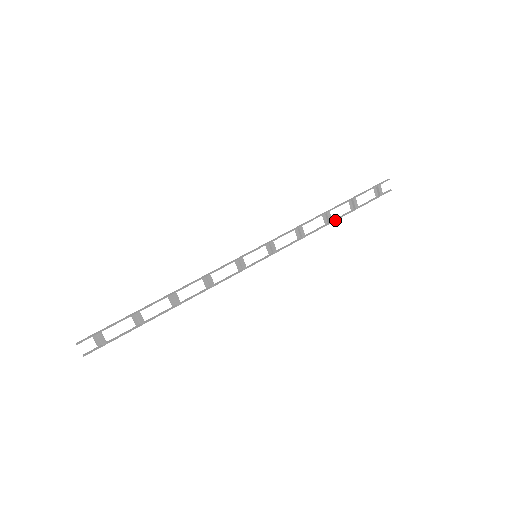
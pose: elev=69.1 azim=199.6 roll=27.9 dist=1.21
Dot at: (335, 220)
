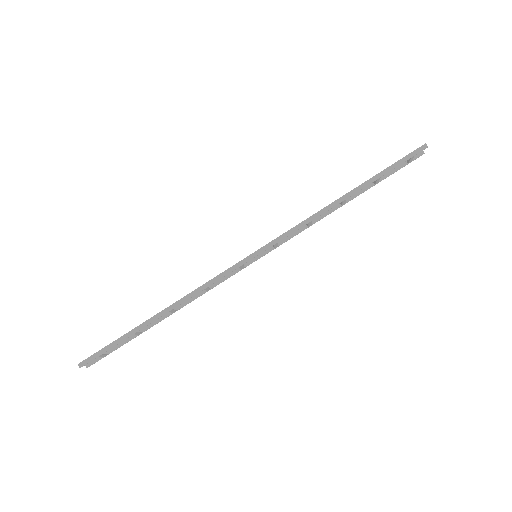
Dot at: occluded
